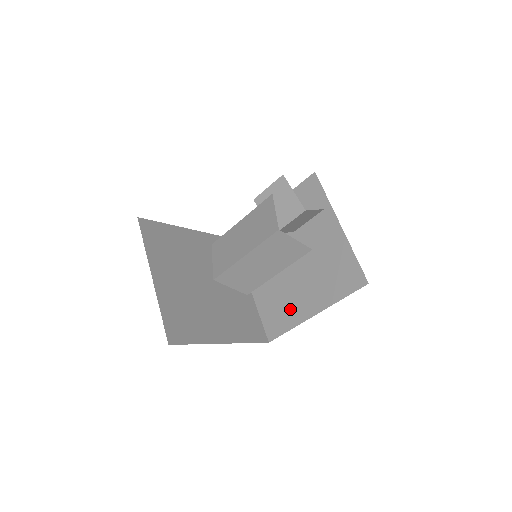
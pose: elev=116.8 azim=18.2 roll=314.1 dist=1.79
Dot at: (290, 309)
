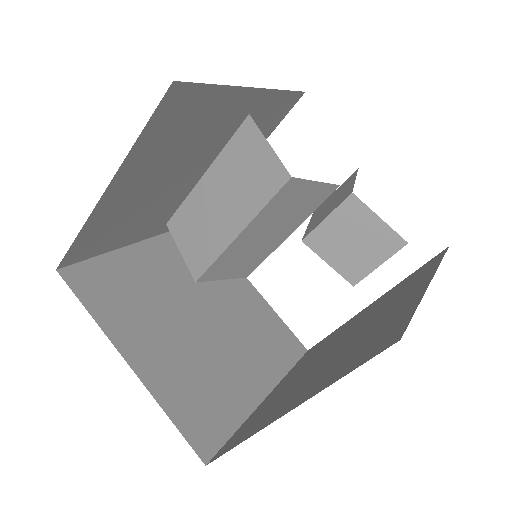
Dot at: (271, 412)
